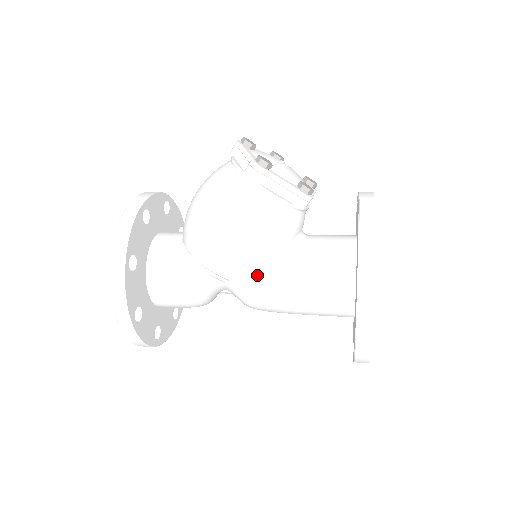
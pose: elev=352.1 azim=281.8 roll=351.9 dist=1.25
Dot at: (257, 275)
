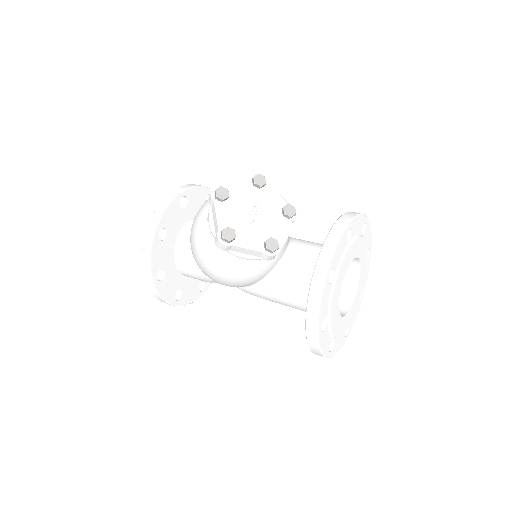
Dot at: (250, 288)
